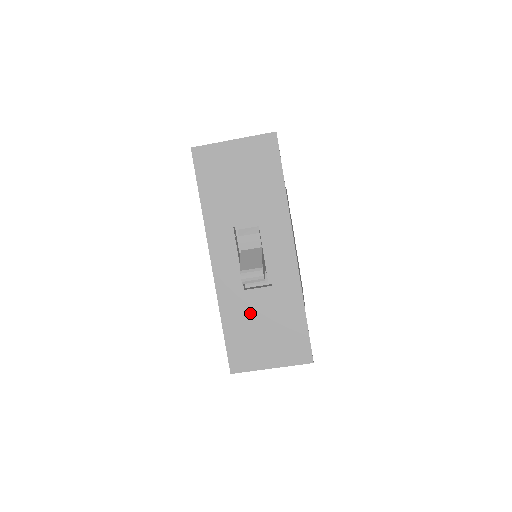
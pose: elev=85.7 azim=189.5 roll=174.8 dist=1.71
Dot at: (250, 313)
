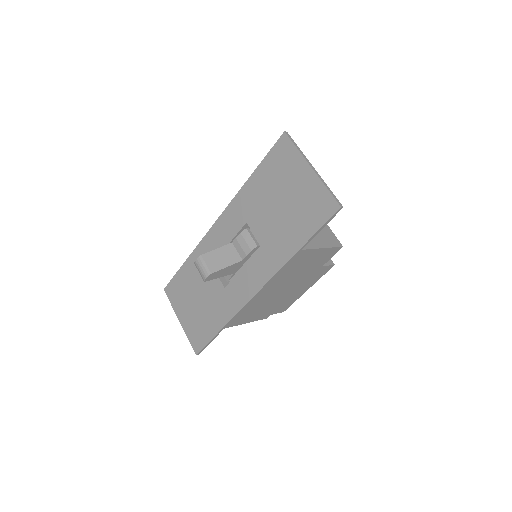
Dot at: (201, 280)
